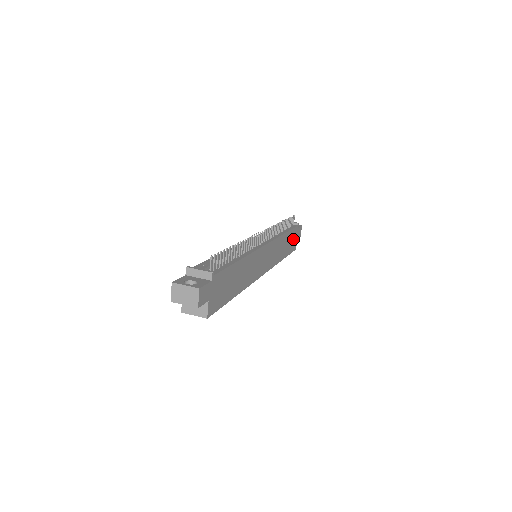
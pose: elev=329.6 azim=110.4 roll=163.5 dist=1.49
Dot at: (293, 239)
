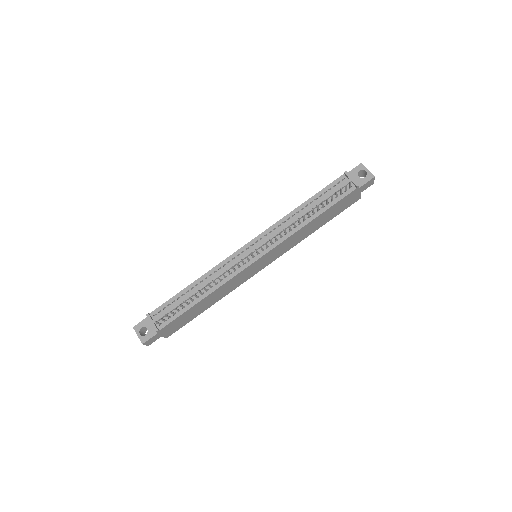
Dot at: (345, 202)
